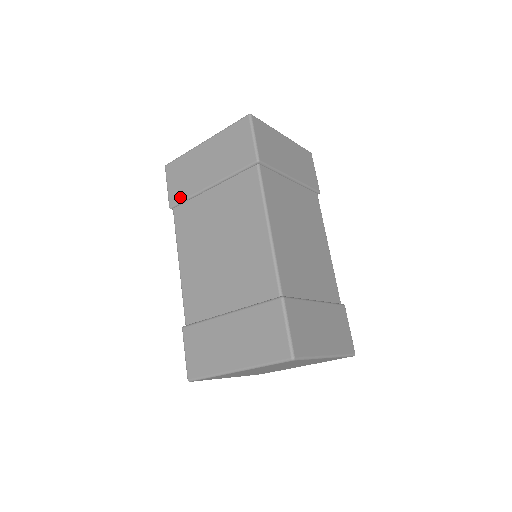
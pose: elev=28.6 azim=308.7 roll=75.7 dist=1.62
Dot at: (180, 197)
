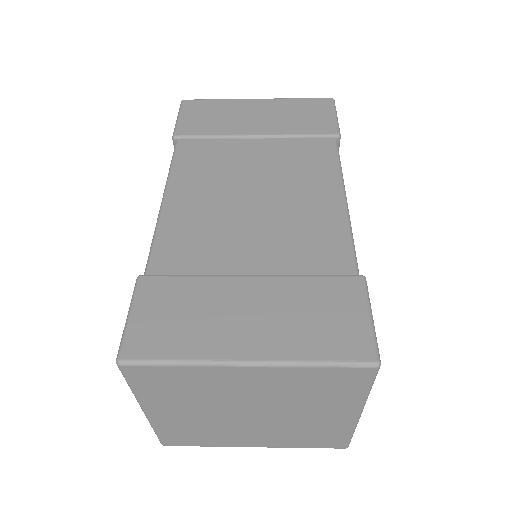
Dot at: (199, 131)
